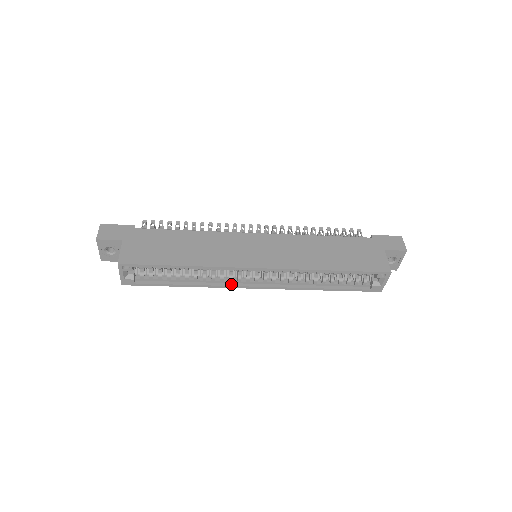
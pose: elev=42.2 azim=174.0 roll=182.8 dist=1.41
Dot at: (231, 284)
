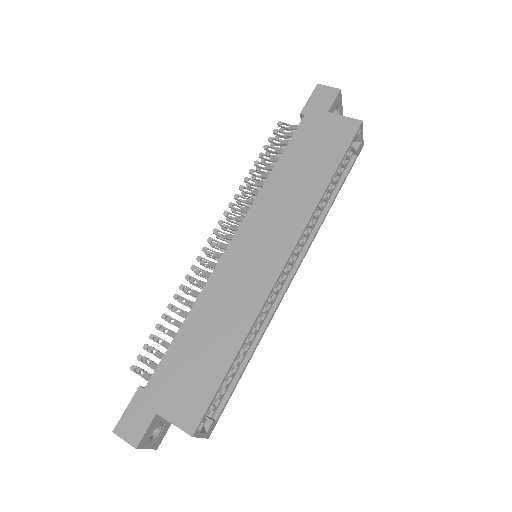
Dot at: (275, 304)
